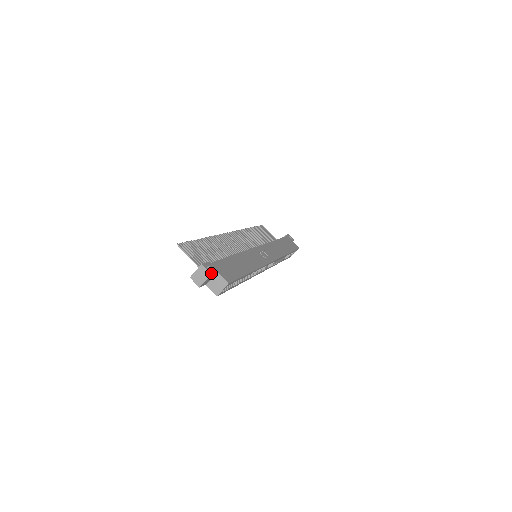
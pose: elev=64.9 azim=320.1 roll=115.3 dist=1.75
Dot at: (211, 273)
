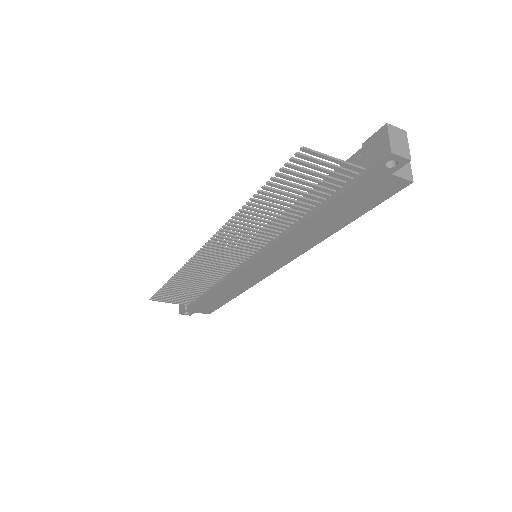
Dot at: (402, 132)
